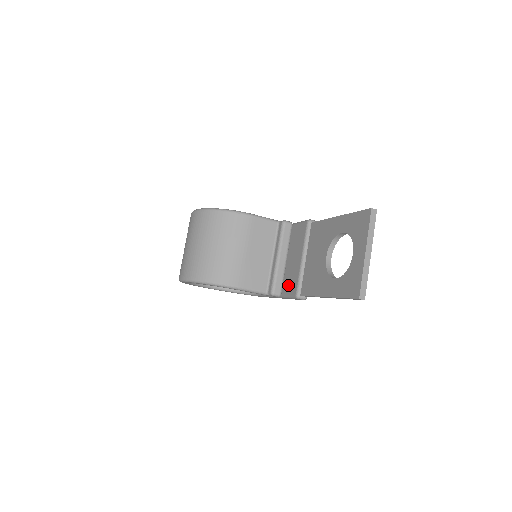
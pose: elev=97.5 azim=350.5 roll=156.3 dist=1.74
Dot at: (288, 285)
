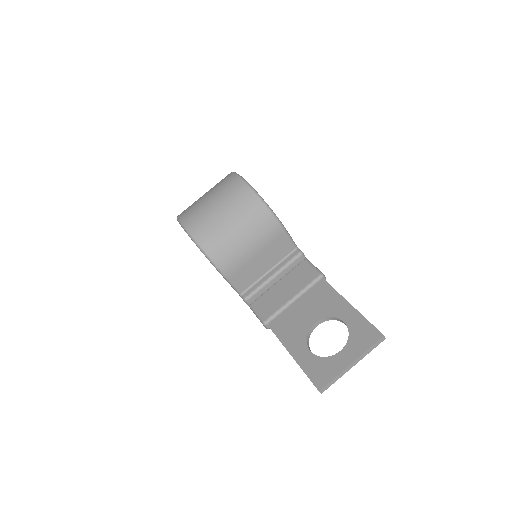
Dot at: (263, 304)
